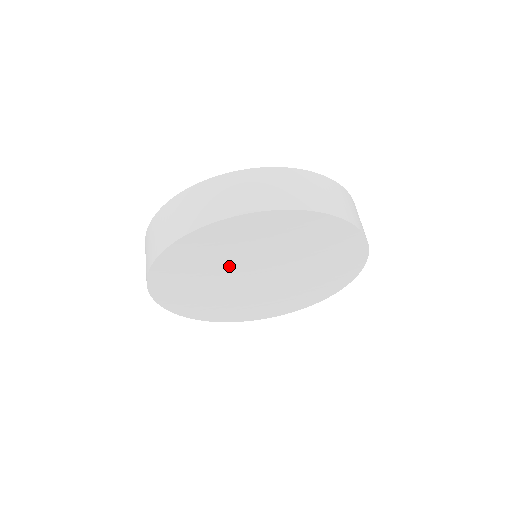
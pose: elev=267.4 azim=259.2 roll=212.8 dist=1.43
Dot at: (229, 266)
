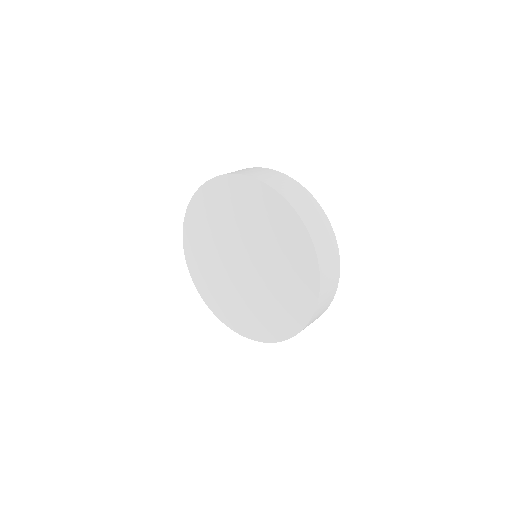
Dot at: (238, 227)
